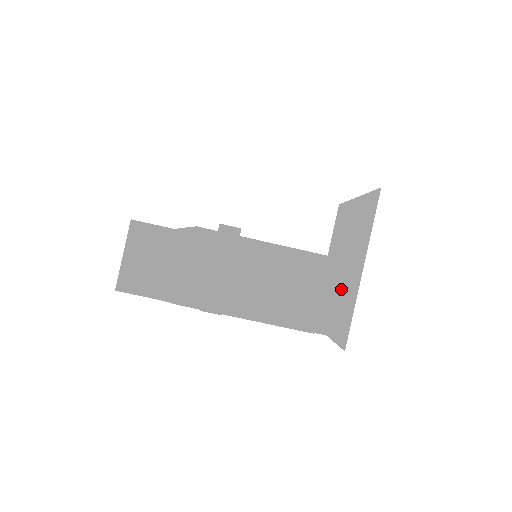
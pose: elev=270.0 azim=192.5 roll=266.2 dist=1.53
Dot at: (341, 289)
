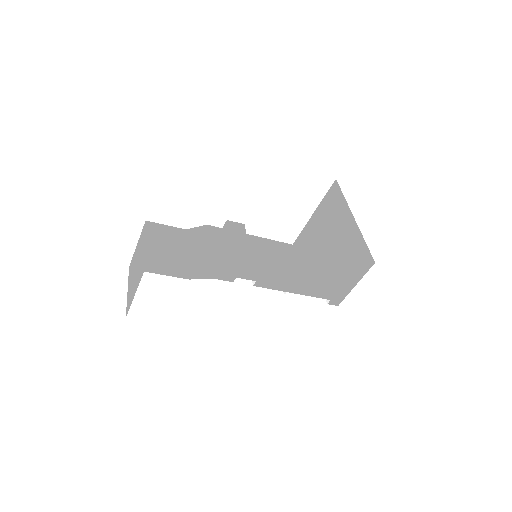
Dot at: (334, 262)
